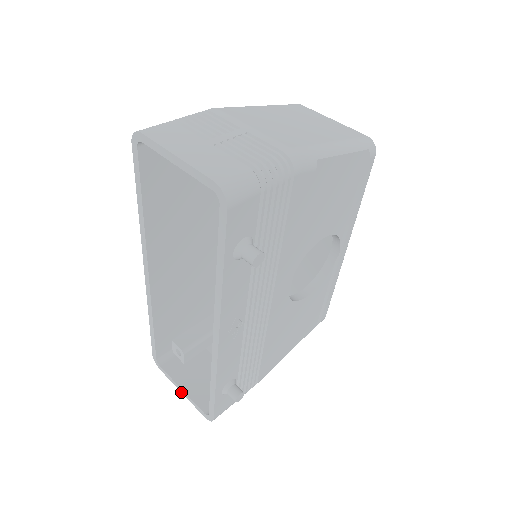
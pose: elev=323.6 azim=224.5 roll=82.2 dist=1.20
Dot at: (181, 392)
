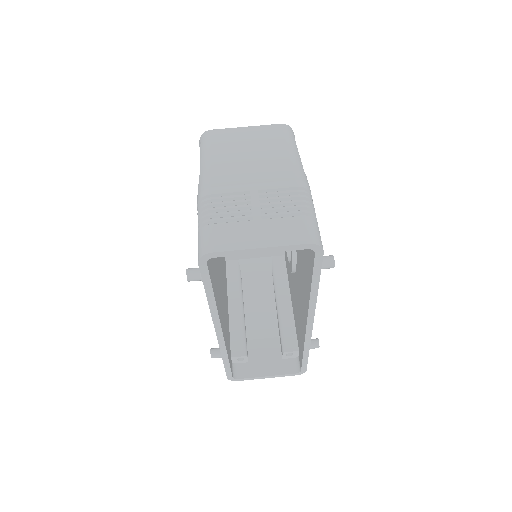
Dot at: occluded
